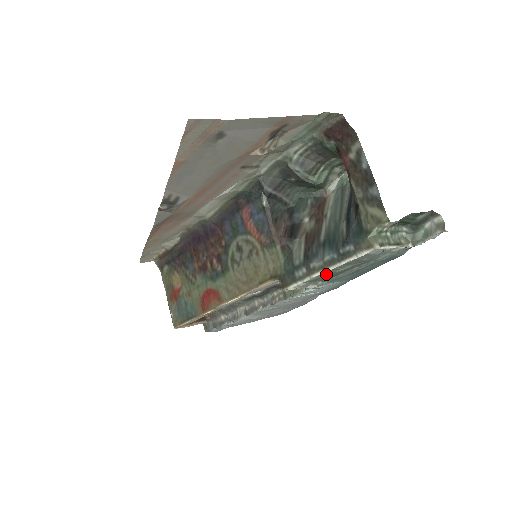
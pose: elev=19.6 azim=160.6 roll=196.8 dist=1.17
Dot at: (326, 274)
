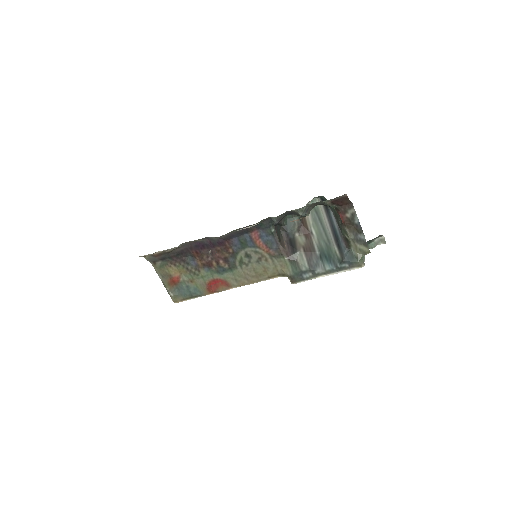
Dot at: occluded
